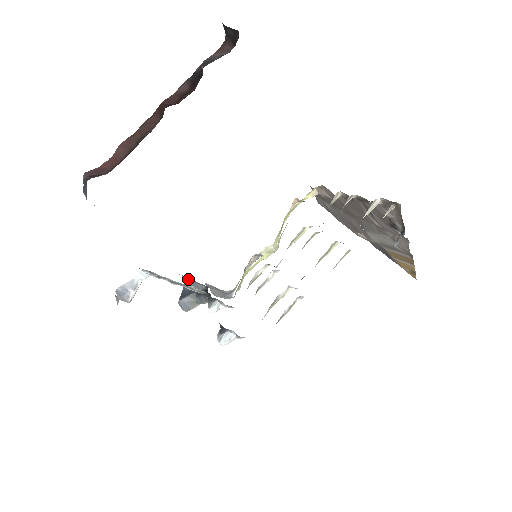
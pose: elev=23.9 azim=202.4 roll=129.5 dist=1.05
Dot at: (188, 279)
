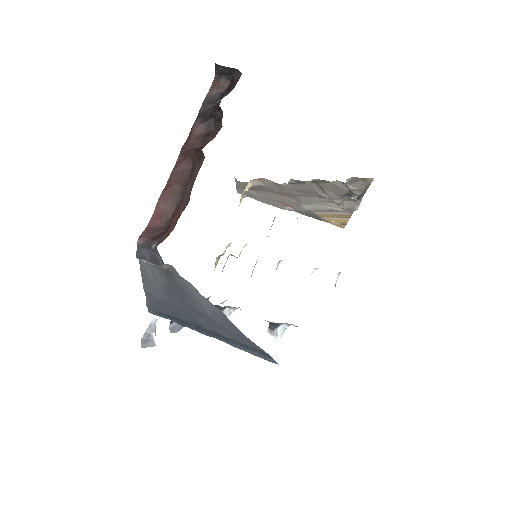
Dot at: occluded
